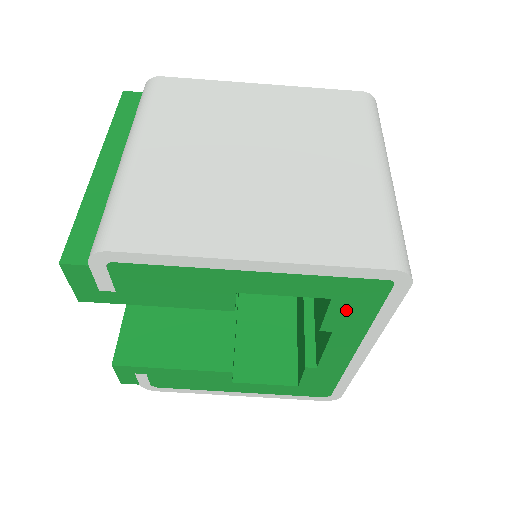
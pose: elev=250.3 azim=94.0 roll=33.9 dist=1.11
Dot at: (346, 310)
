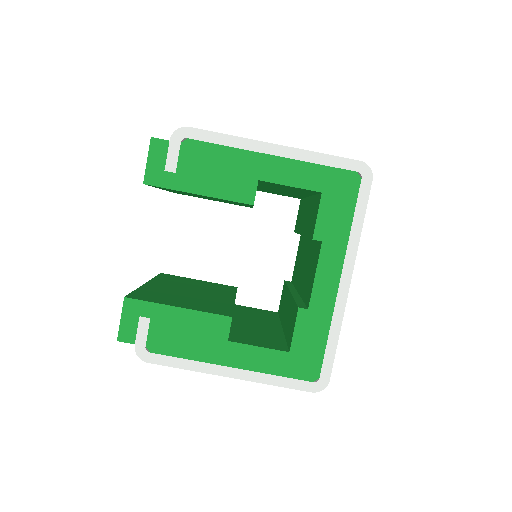
Dot at: (332, 209)
